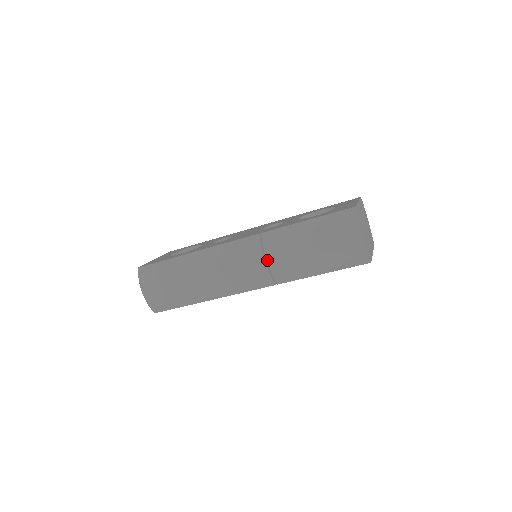
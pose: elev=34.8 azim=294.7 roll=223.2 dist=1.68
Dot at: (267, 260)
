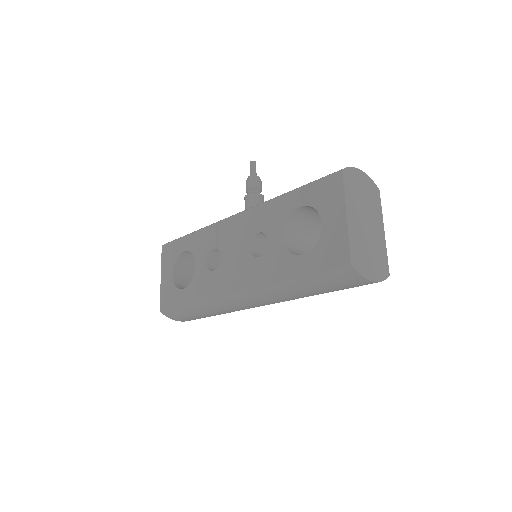
Dot at: (278, 301)
